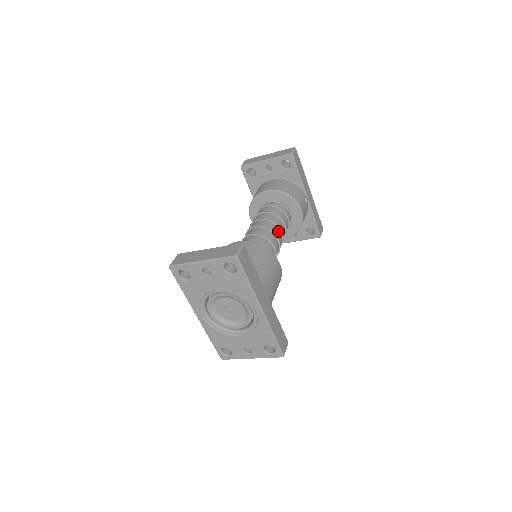
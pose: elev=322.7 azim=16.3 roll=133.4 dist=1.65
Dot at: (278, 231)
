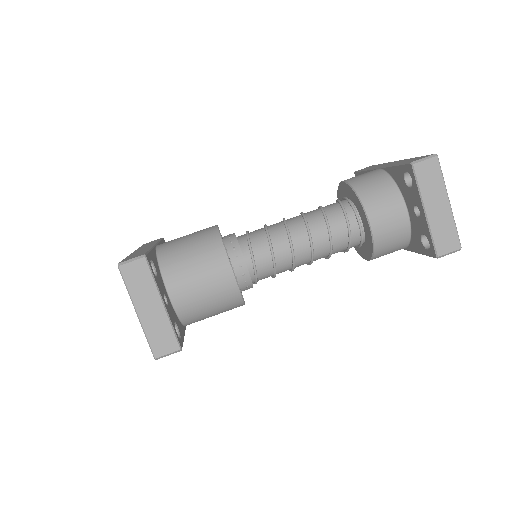
Dot at: occluded
